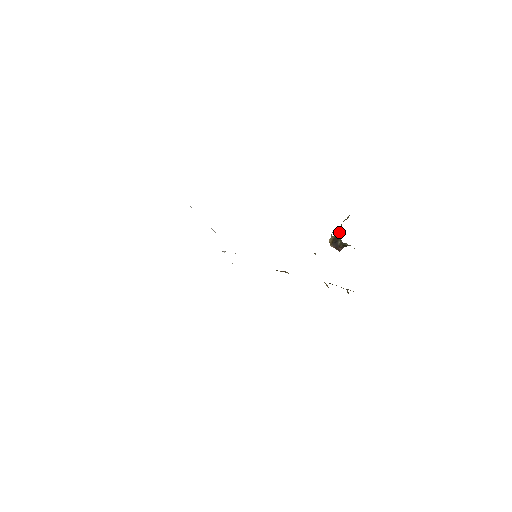
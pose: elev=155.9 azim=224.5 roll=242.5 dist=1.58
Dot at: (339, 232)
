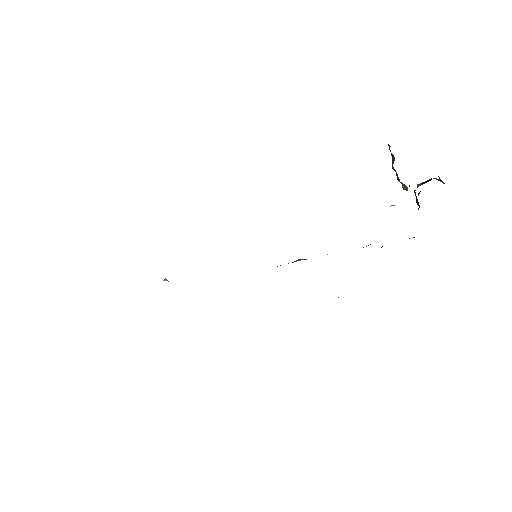
Dot at: occluded
